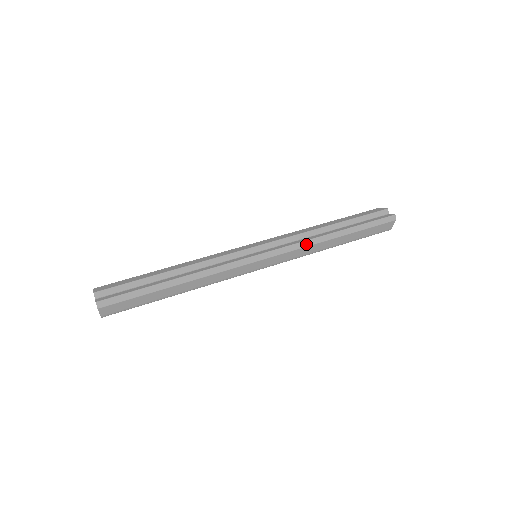
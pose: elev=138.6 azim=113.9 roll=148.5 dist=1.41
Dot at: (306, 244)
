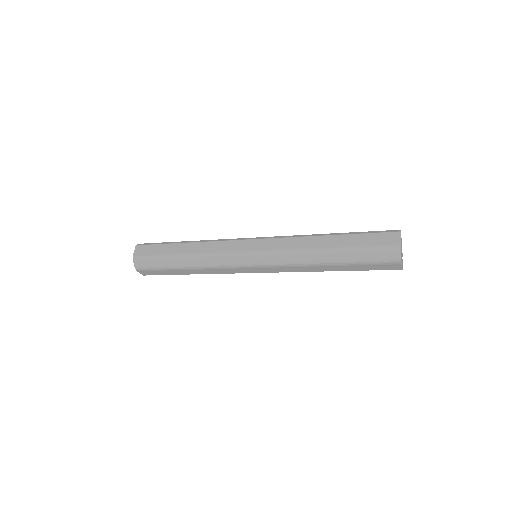
Dot at: (295, 236)
